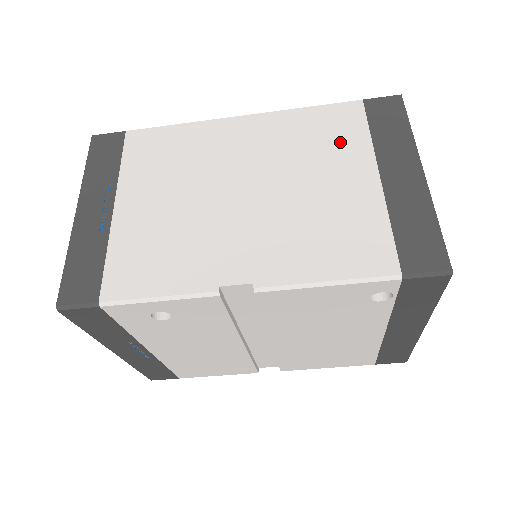
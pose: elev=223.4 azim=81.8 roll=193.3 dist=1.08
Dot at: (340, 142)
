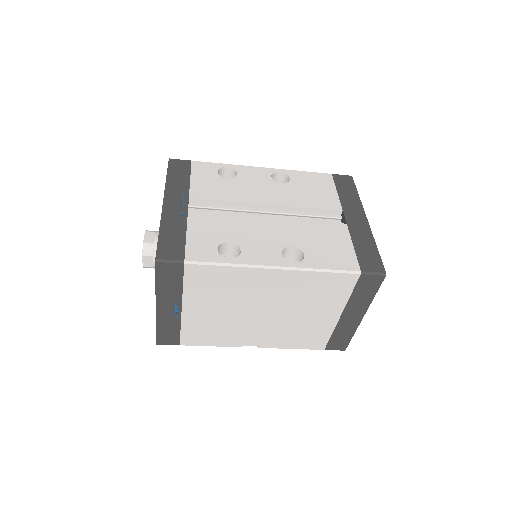
Dot at: (331, 297)
